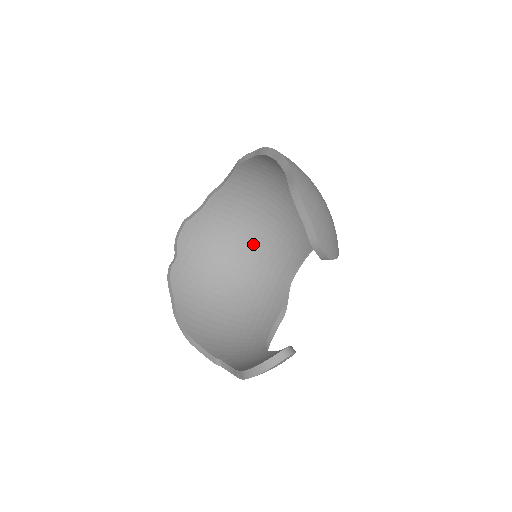
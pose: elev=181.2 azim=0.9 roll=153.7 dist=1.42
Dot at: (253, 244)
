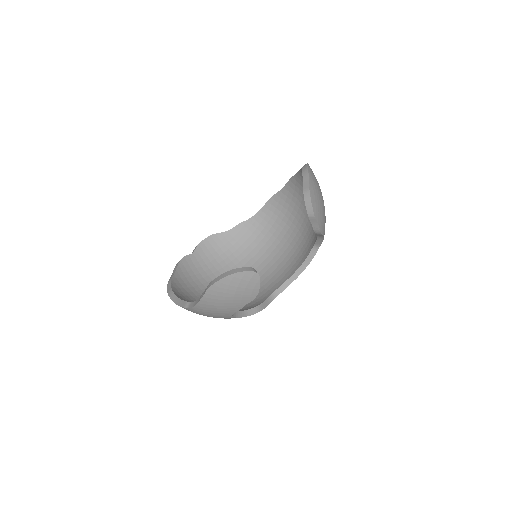
Dot at: (256, 270)
